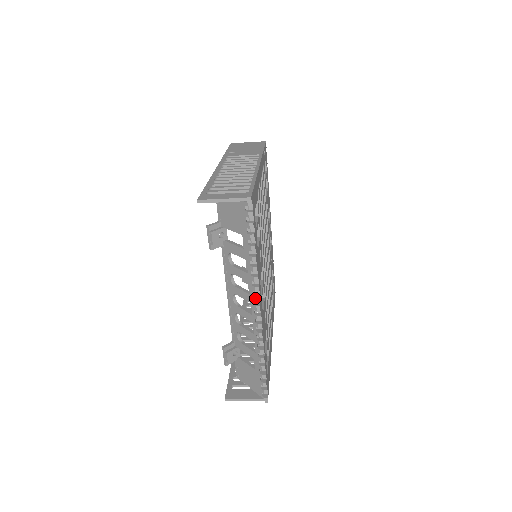
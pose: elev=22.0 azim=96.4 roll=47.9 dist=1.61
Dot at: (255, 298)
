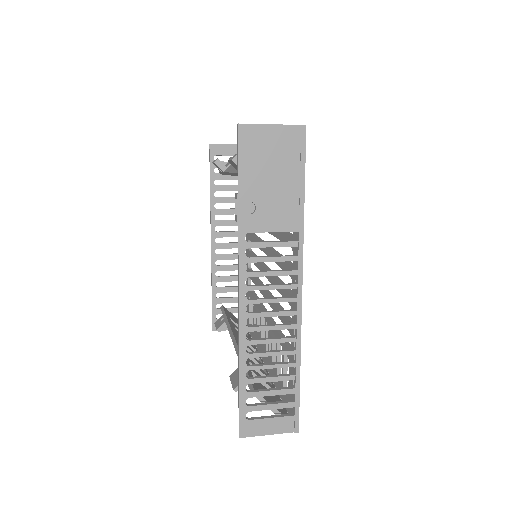
Dot at: occluded
